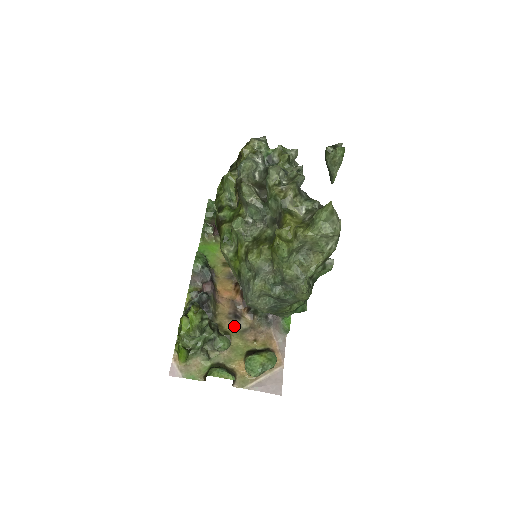
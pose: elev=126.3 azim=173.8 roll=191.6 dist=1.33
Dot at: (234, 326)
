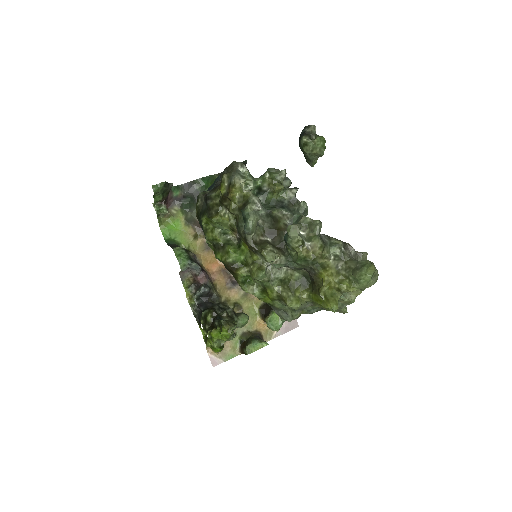
Dot at: (237, 293)
